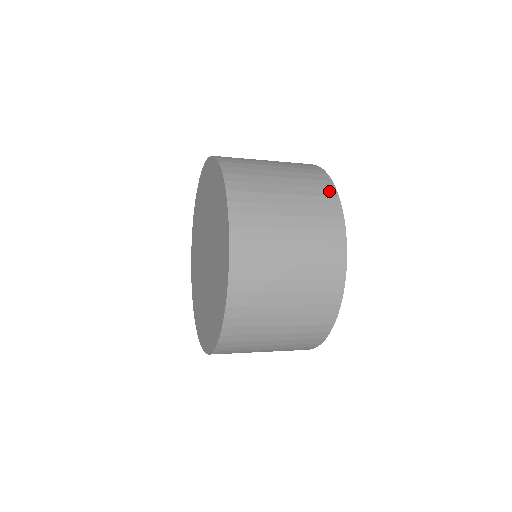
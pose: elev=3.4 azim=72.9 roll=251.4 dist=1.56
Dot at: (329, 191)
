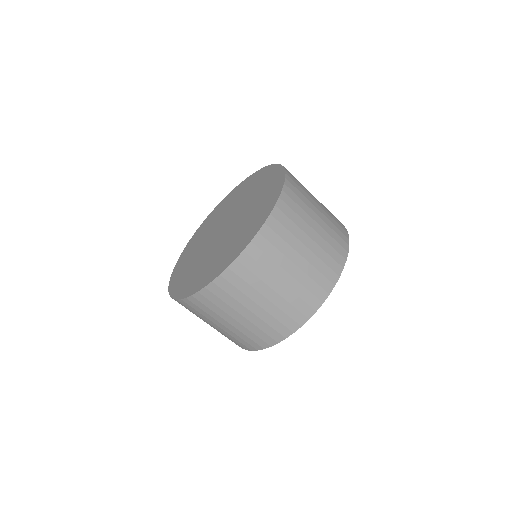
Dot at: (343, 226)
